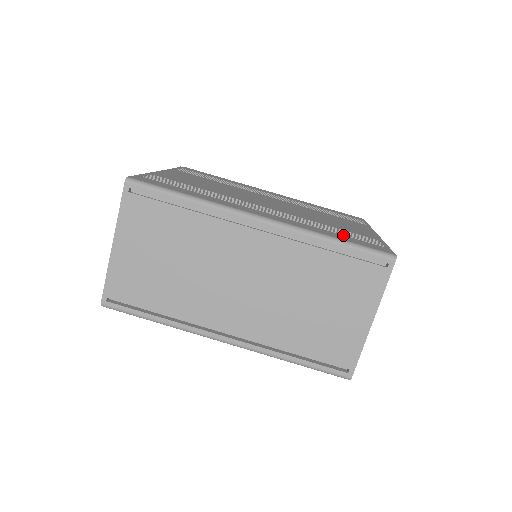
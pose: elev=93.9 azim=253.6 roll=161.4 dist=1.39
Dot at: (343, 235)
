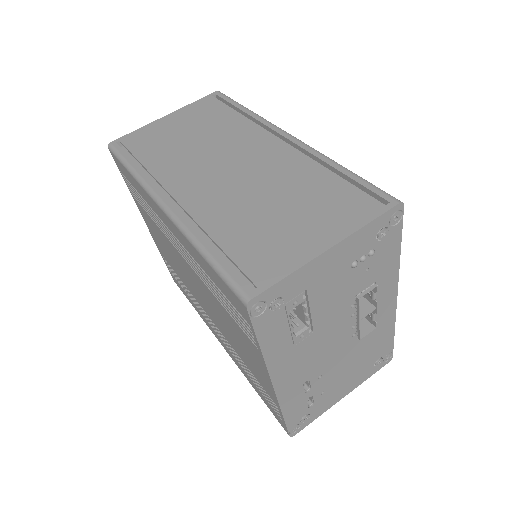
Dot at: occluded
